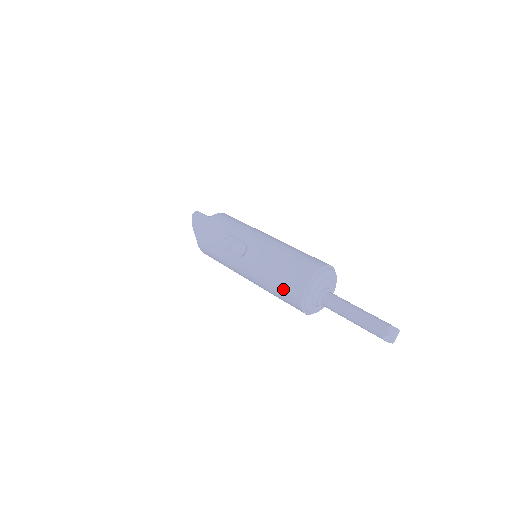
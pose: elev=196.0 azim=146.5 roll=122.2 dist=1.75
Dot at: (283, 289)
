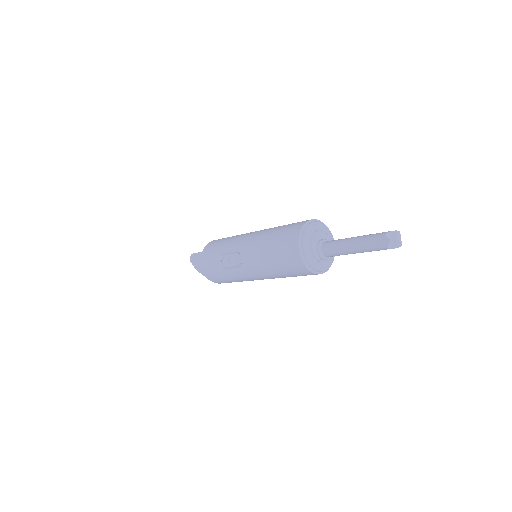
Dot at: (286, 267)
